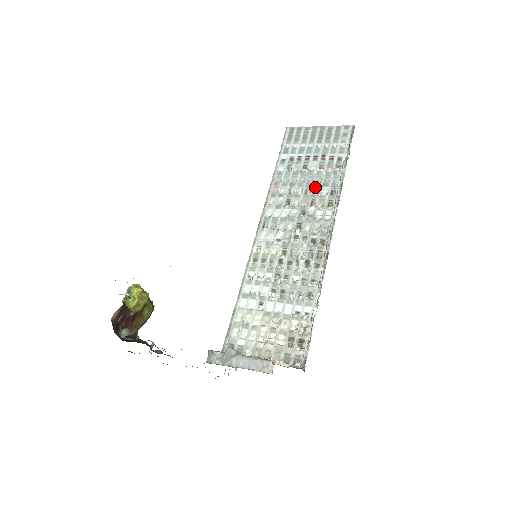
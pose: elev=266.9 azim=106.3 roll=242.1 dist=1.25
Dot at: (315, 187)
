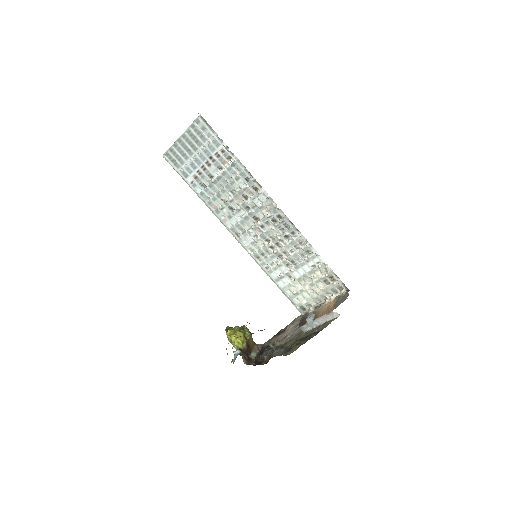
Dot at: (233, 186)
